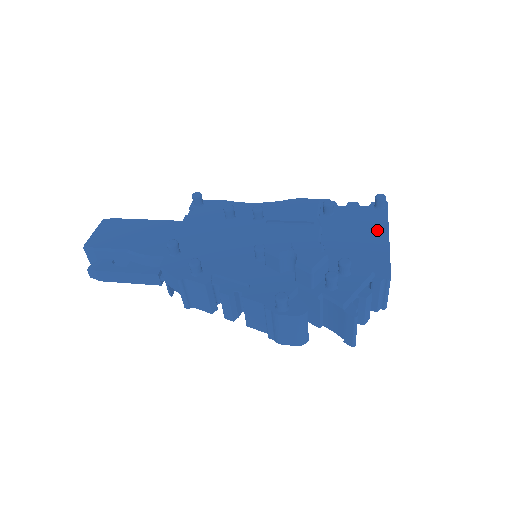
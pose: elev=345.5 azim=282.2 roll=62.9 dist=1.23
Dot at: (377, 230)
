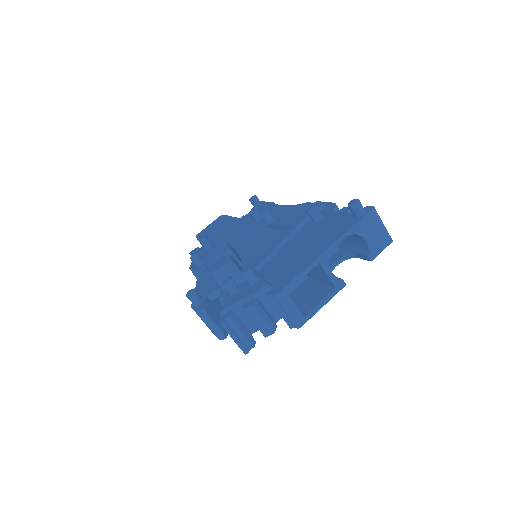
Dot at: (326, 241)
